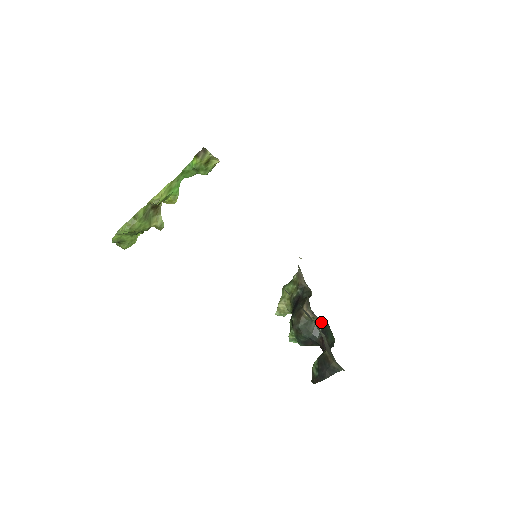
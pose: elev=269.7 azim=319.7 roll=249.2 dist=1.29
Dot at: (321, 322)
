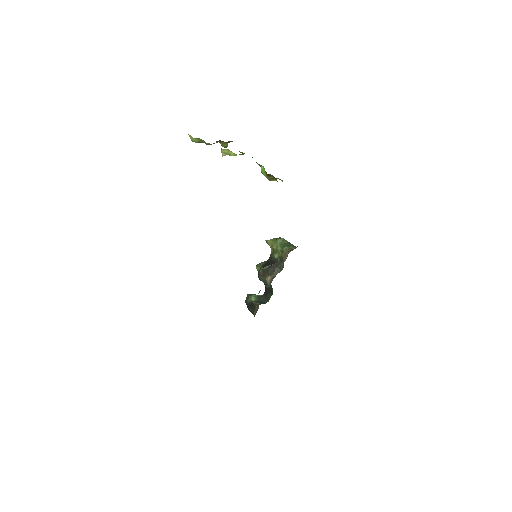
Dot at: occluded
